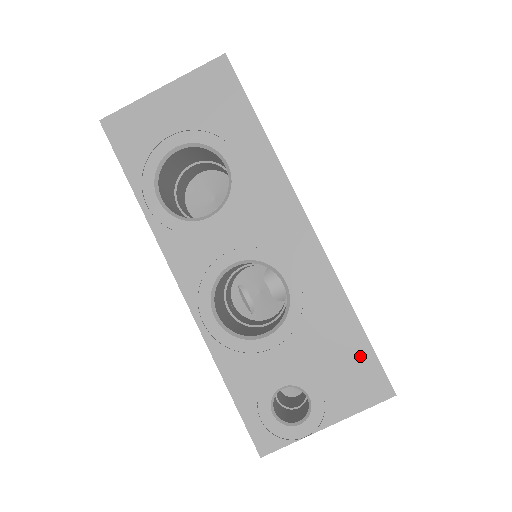
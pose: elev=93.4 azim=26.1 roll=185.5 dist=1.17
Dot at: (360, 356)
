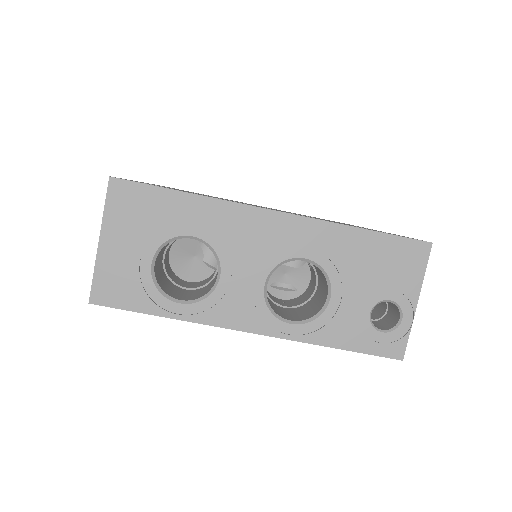
Dot at: (390, 247)
